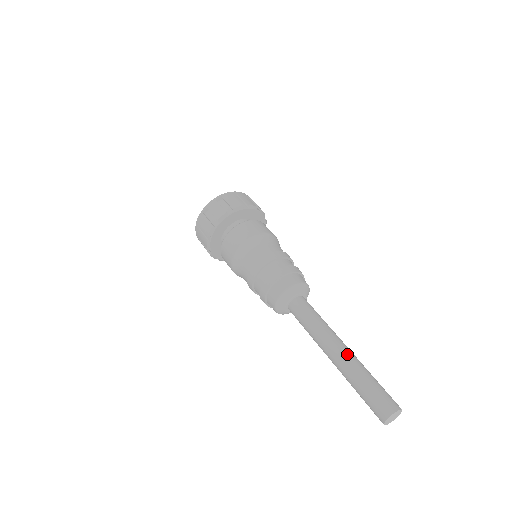
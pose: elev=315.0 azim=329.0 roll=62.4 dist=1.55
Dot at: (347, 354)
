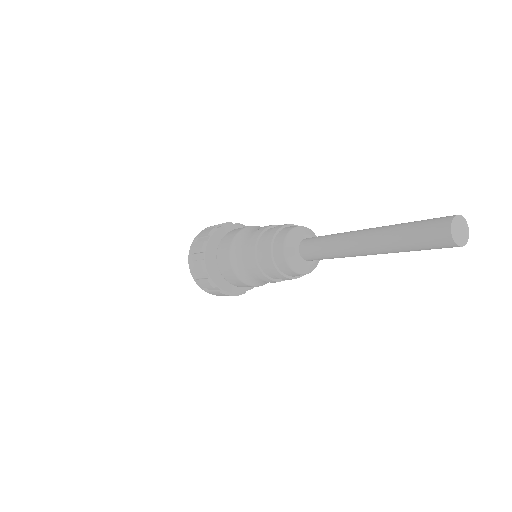
Dot at: occluded
